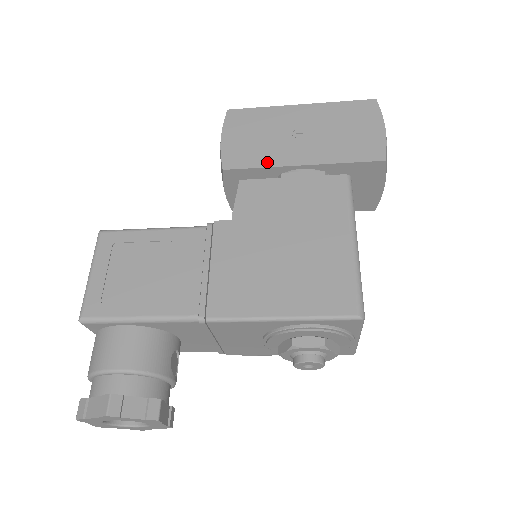
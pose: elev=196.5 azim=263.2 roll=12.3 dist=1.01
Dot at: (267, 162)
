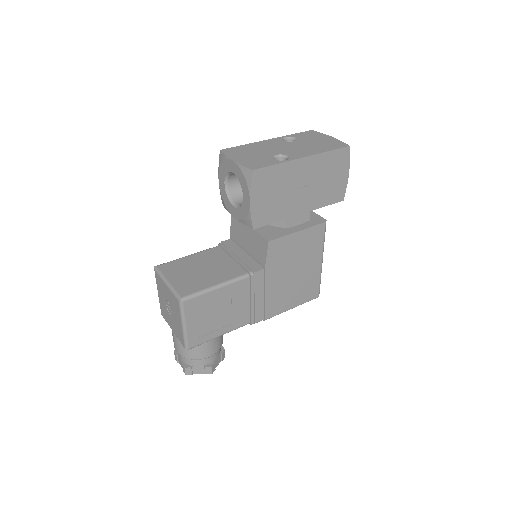
Dot at: (281, 217)
